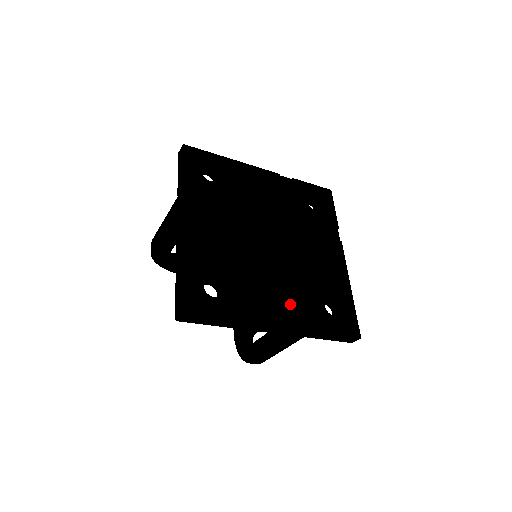
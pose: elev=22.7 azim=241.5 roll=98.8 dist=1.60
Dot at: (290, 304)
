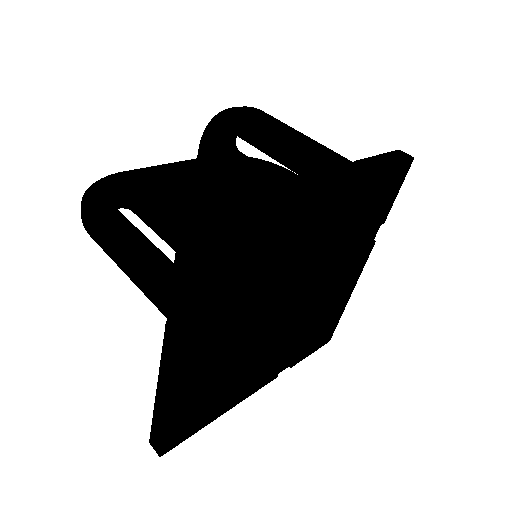
Dot at: (279, 361)
